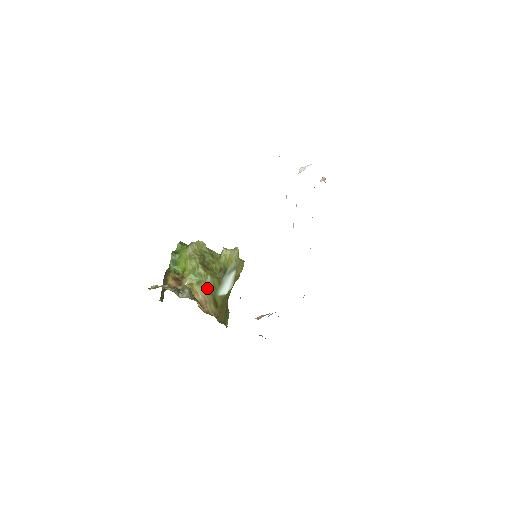
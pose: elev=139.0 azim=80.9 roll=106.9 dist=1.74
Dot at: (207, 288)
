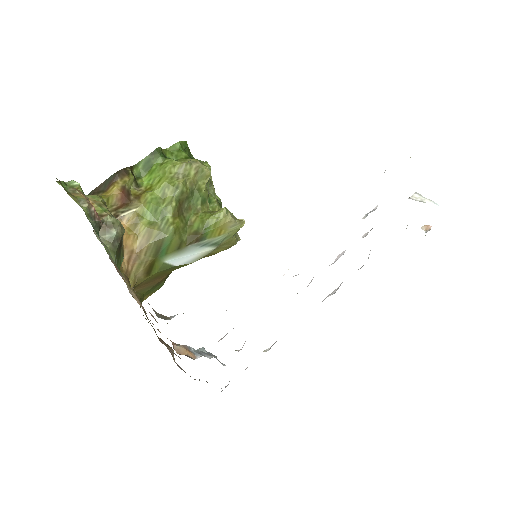
Dot at: (156, 241)
